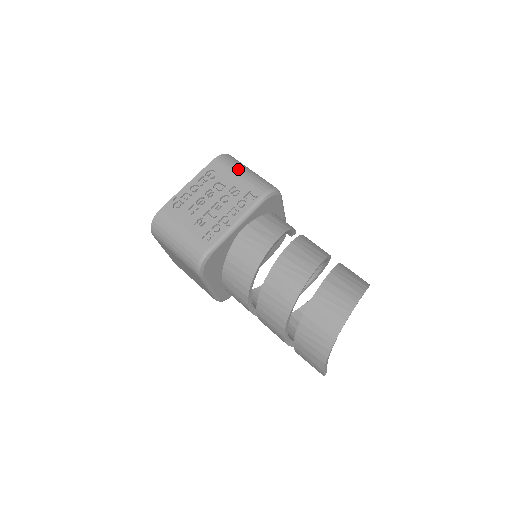
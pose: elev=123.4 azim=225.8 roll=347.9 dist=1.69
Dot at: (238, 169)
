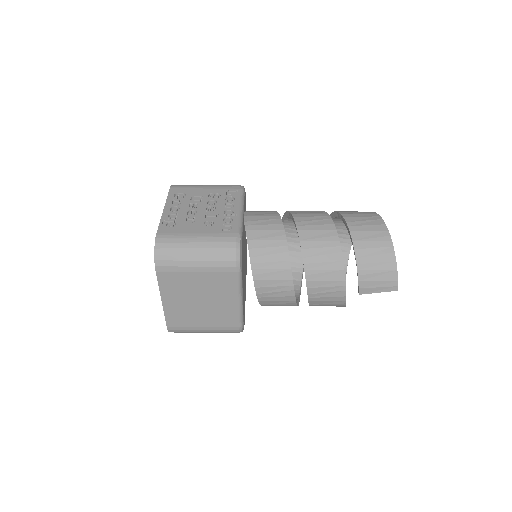
Dot at: (199, 185)
